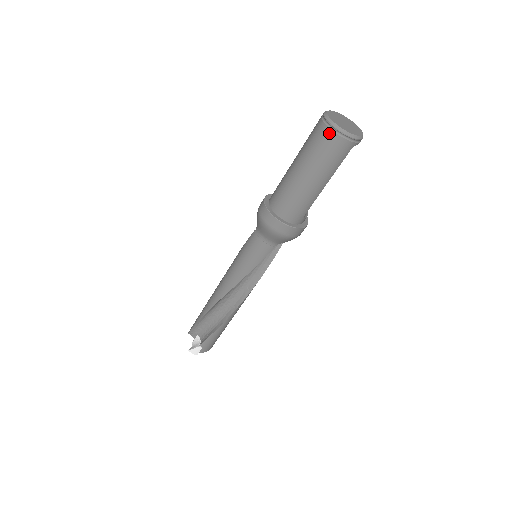
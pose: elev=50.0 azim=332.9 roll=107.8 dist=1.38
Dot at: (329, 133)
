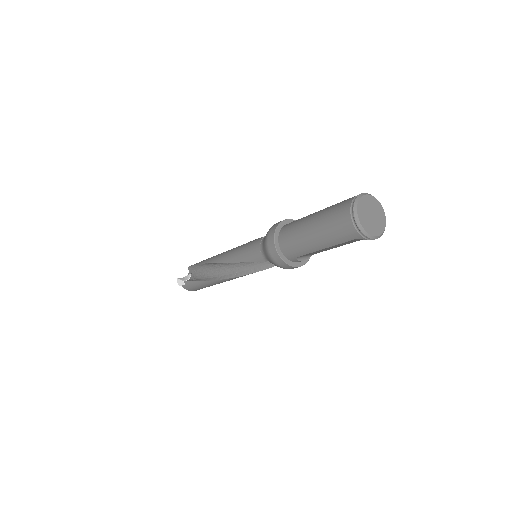
Dot at: (347, 211)
